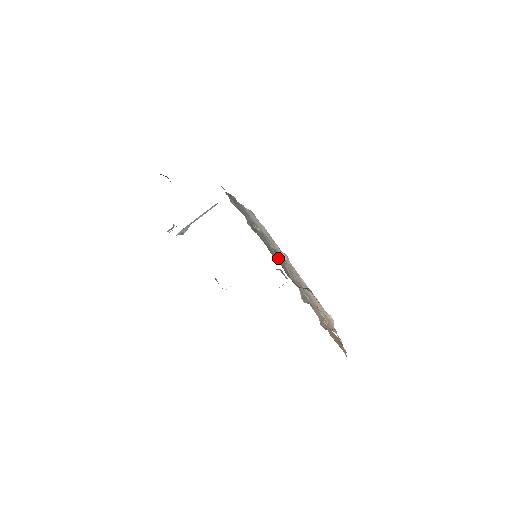
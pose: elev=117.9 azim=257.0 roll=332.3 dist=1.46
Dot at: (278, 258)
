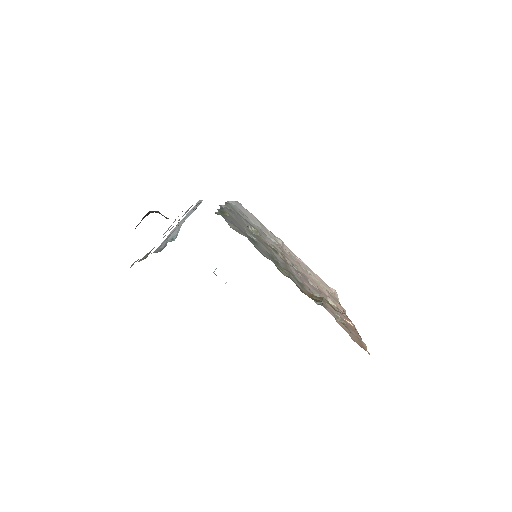
Dot at: (282, 262)
